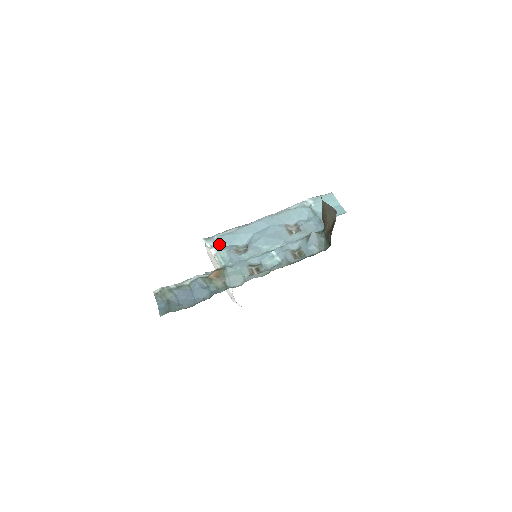
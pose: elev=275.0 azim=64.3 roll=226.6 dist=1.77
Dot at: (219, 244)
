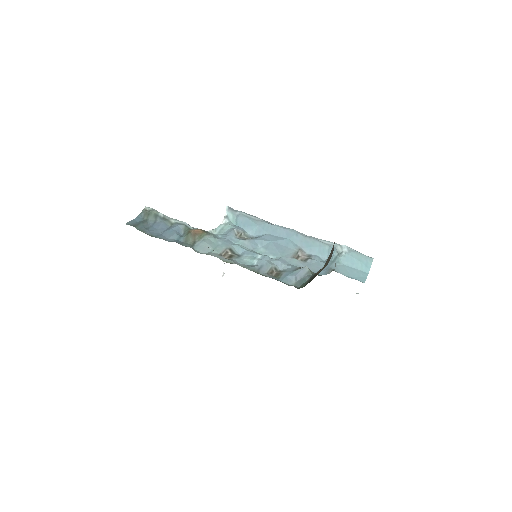
Dot at: (235, 220)
